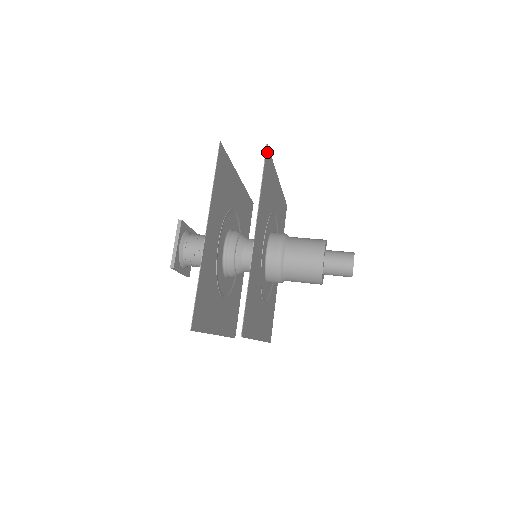
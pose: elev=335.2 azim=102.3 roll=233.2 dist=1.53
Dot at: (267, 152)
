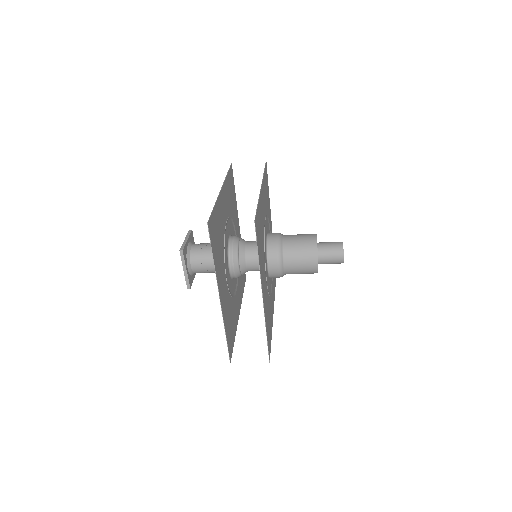
Dot at: (266, 167)
